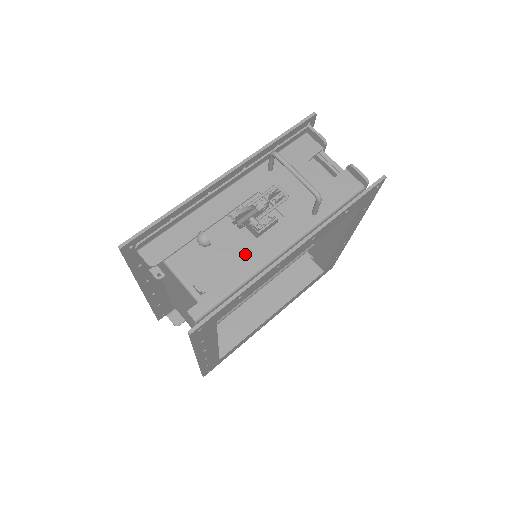
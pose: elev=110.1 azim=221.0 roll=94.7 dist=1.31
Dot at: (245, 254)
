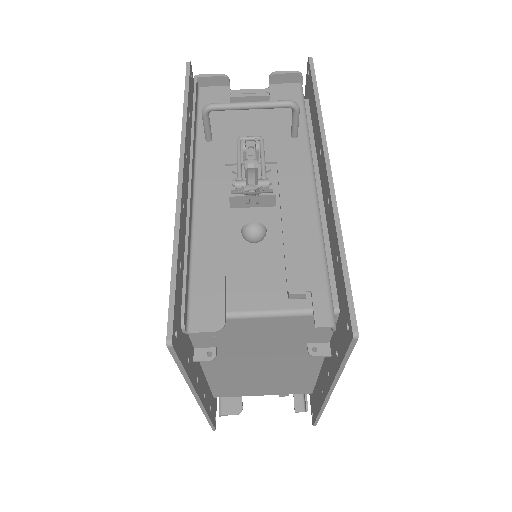
Dot at: (290, 223)
